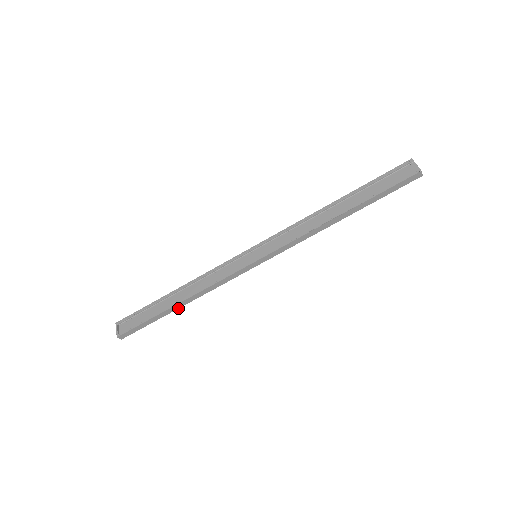
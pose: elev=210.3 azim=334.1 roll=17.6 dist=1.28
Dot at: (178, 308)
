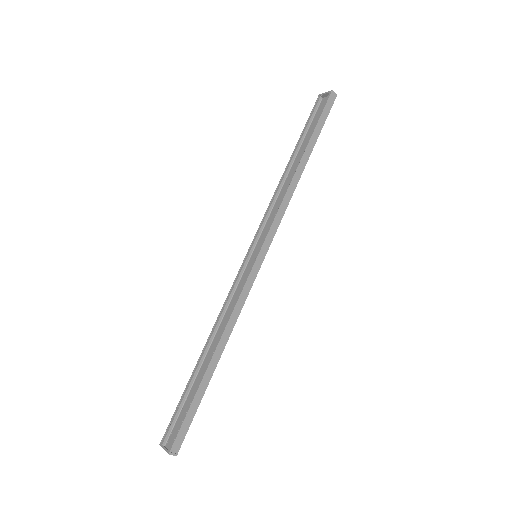
Dot at: (216, 366)
